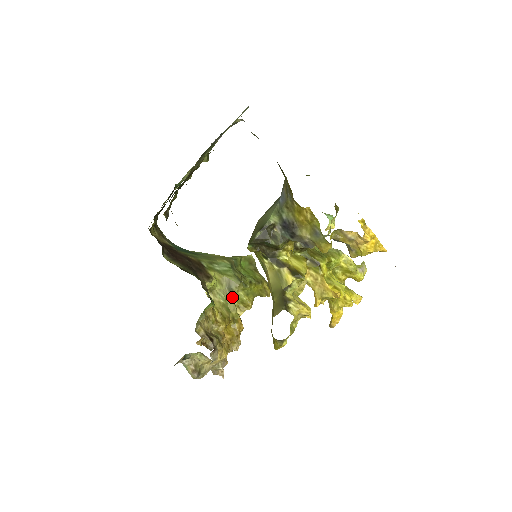
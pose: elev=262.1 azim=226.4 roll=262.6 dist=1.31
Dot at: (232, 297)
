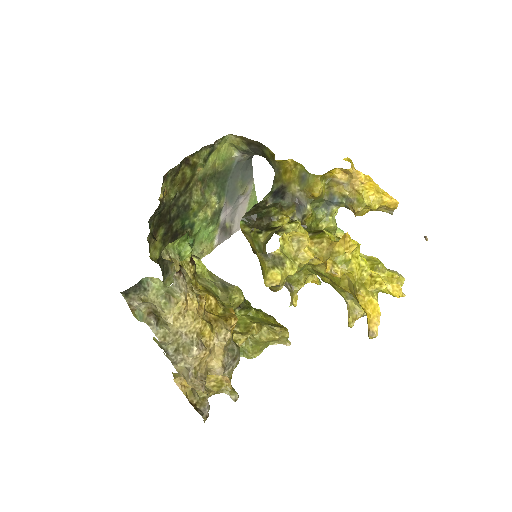
Dot at: (225, 291)
